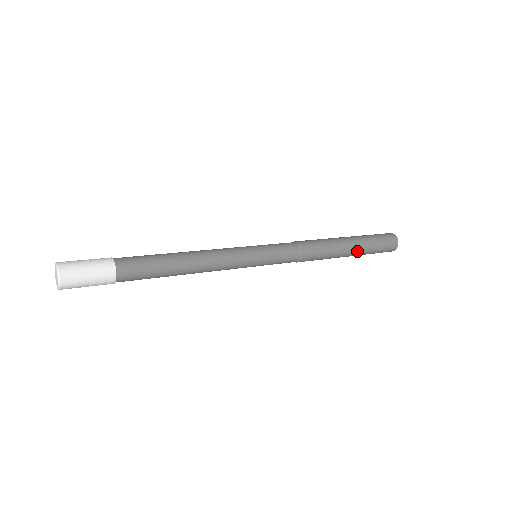
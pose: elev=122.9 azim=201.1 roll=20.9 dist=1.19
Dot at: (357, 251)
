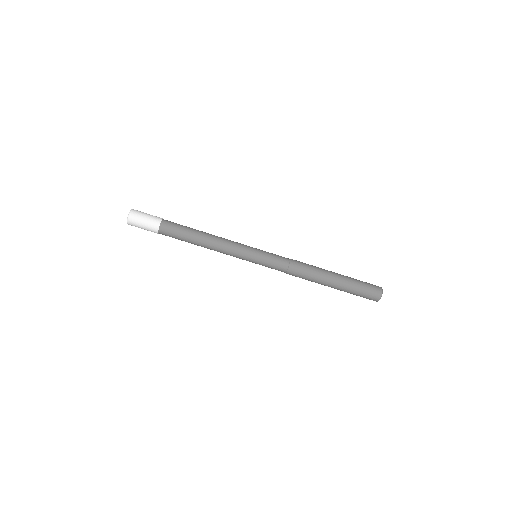
Dot at: (340, 284)
